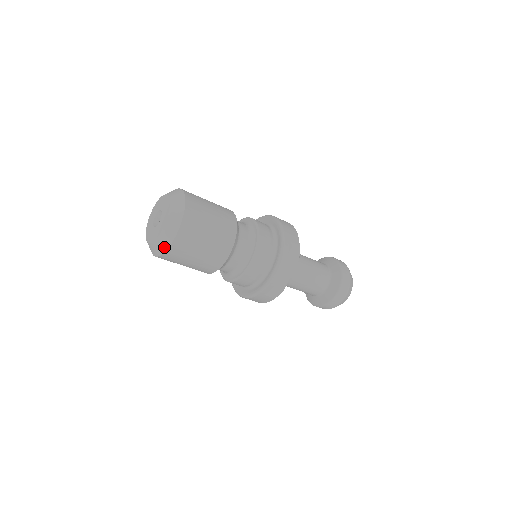
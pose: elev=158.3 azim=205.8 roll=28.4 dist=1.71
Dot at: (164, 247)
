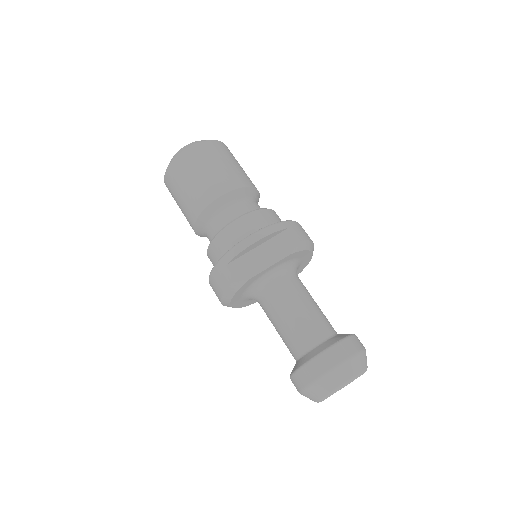
Dot at: (173, 159)
